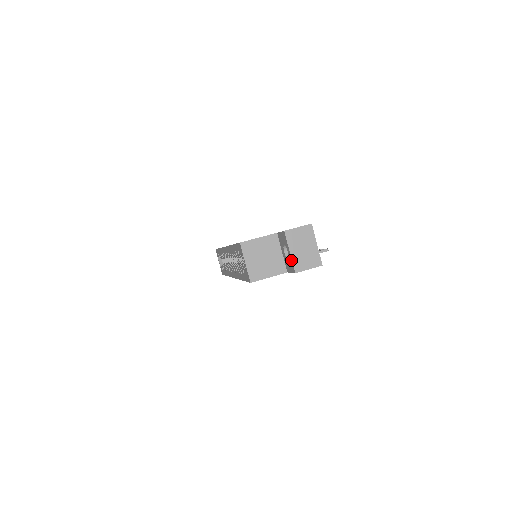
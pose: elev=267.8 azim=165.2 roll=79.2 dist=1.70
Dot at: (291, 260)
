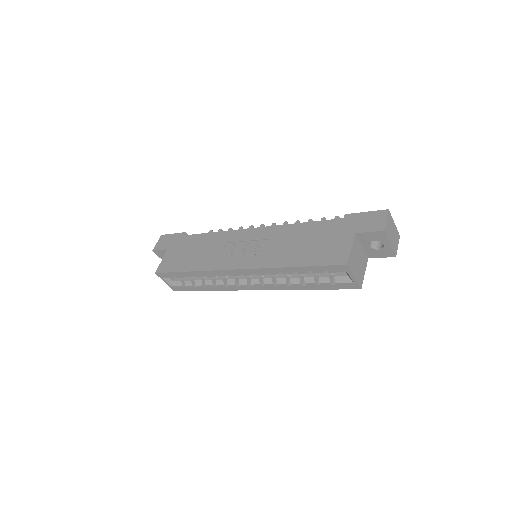
Dot at: (391, 249)
